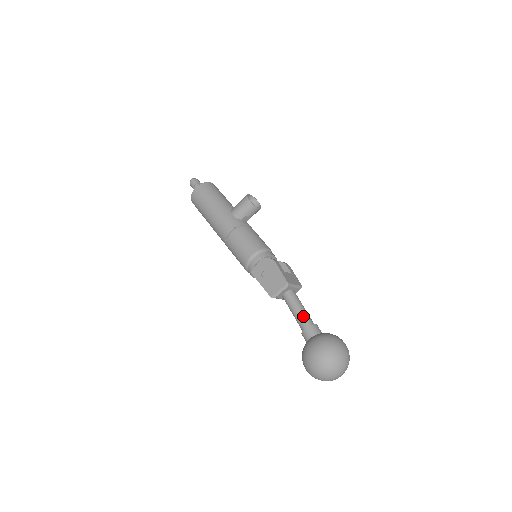
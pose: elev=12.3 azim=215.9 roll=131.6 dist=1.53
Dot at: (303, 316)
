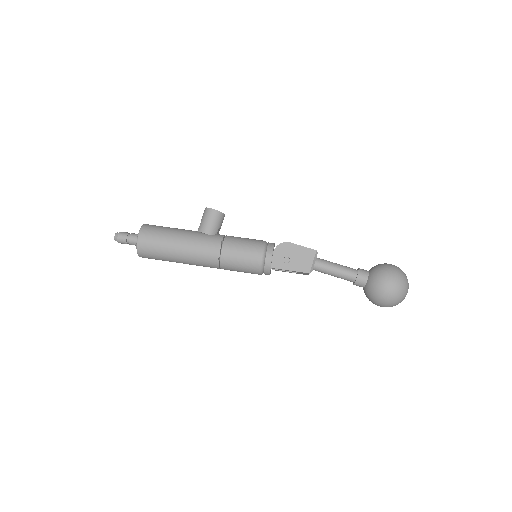
Dot at: (346, 268)
